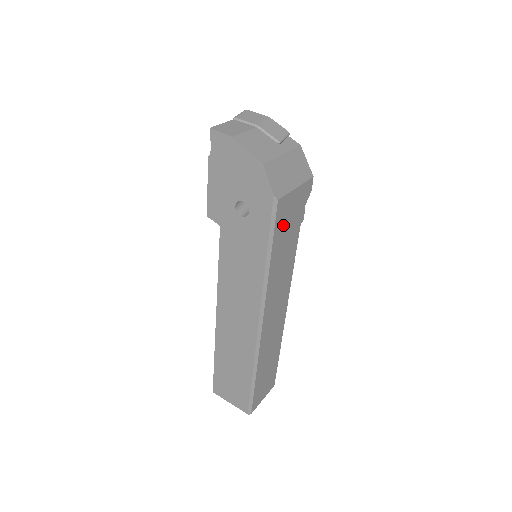
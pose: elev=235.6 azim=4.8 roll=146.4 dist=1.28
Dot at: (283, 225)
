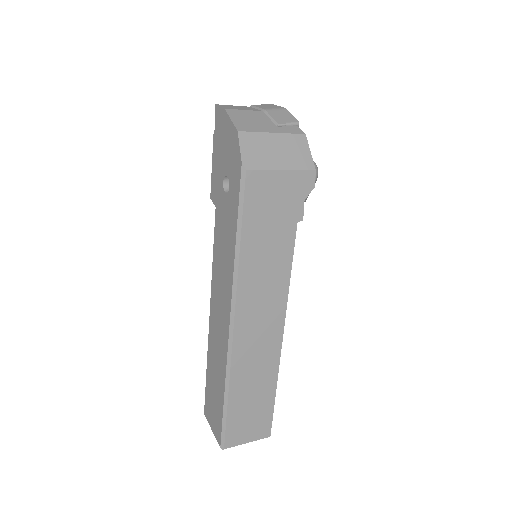
Dot at: (261, 208)
